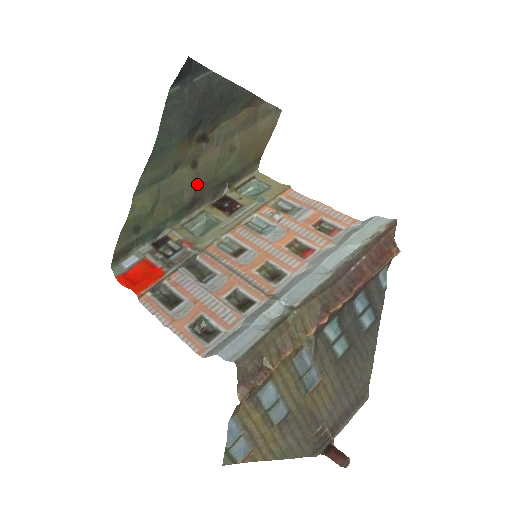
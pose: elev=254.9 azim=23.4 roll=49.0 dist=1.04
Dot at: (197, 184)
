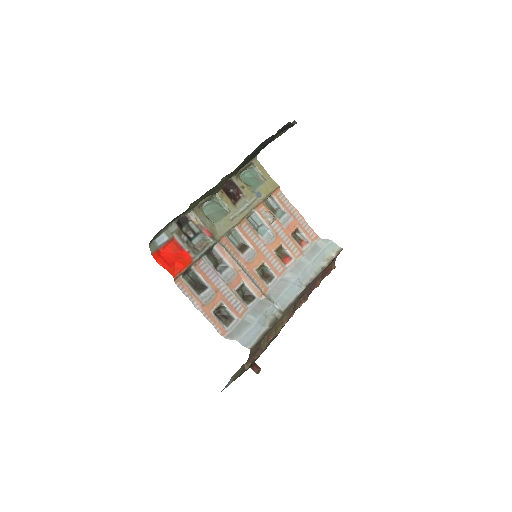
Dot at: (225, 182)
